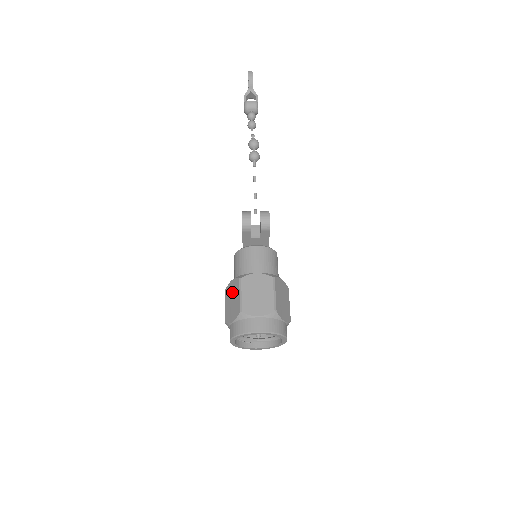
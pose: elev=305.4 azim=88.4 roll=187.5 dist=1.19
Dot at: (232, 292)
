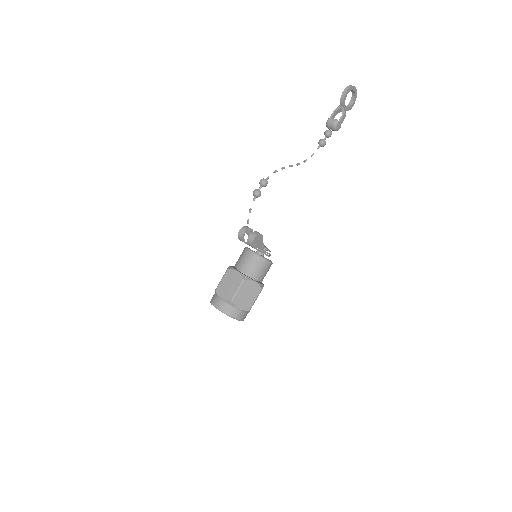
Dot at: occluded
